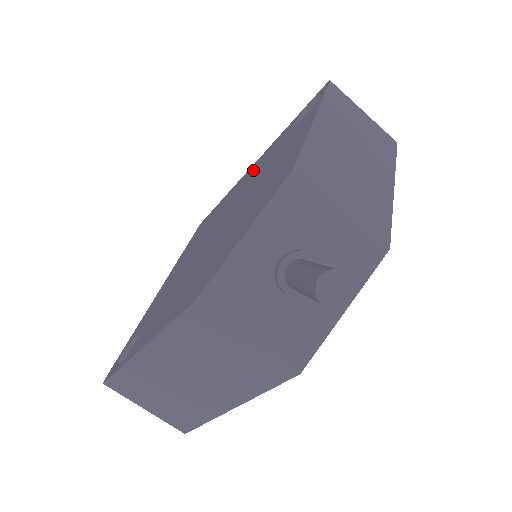
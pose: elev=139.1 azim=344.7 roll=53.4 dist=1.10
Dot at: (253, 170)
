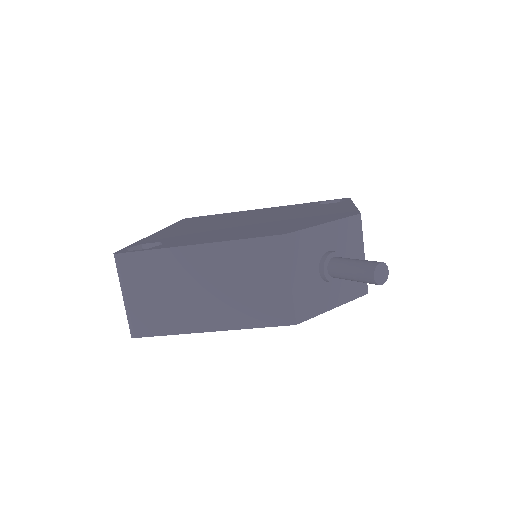
Dot at: (271, 209)
